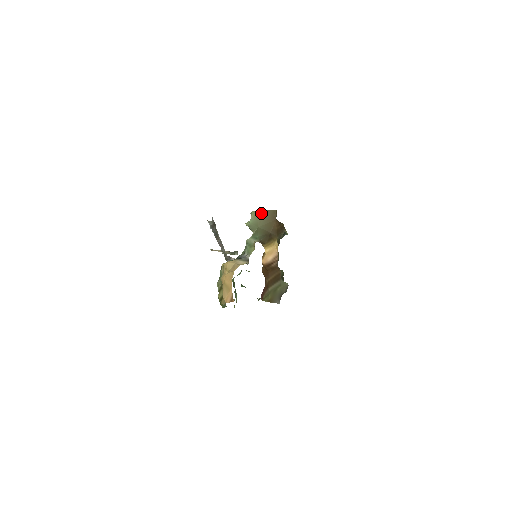
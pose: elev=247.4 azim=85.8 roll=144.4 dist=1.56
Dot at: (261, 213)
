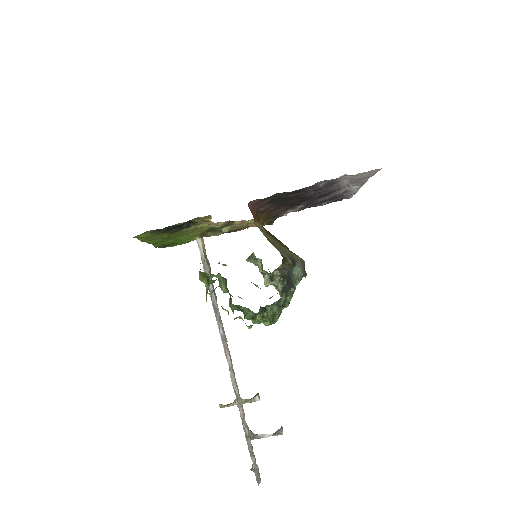
Dot at: occluded
